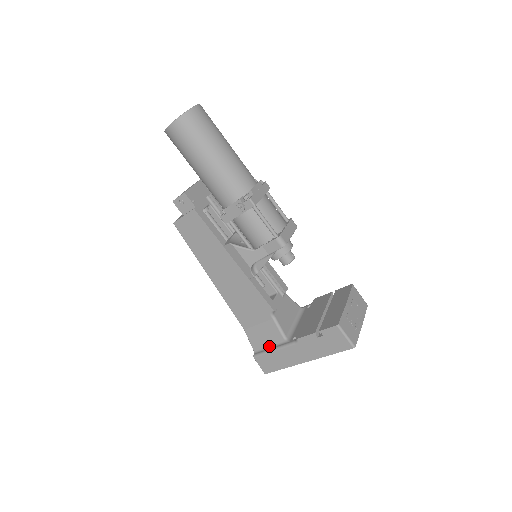
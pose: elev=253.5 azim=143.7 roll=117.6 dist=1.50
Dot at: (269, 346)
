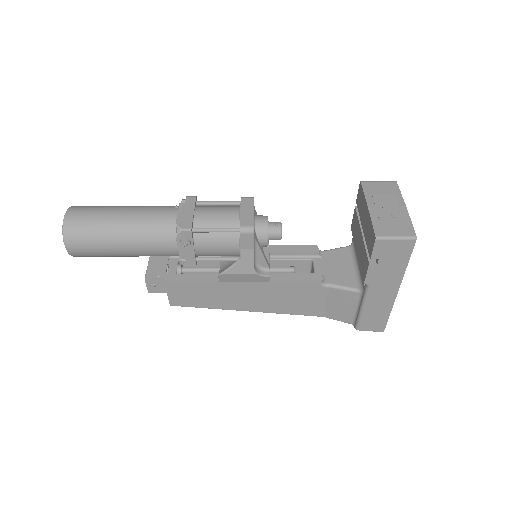
Dot at: (356, 309)
